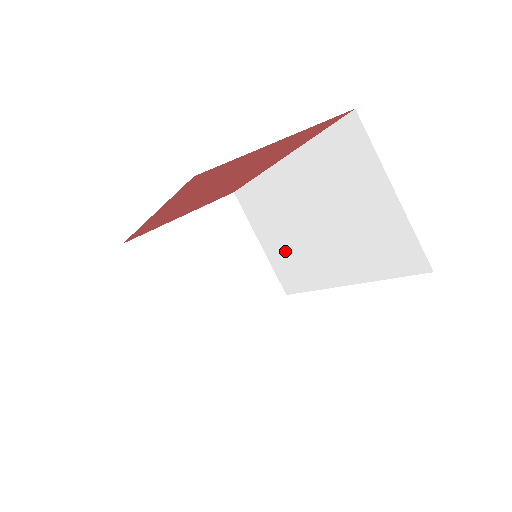
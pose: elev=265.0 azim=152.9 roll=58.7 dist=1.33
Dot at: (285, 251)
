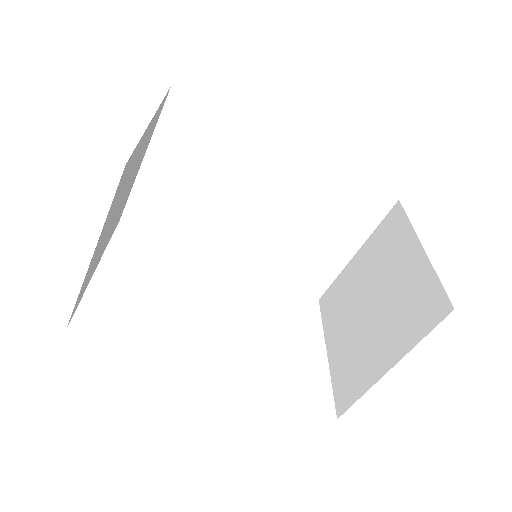
Dot at: (182, 195)
